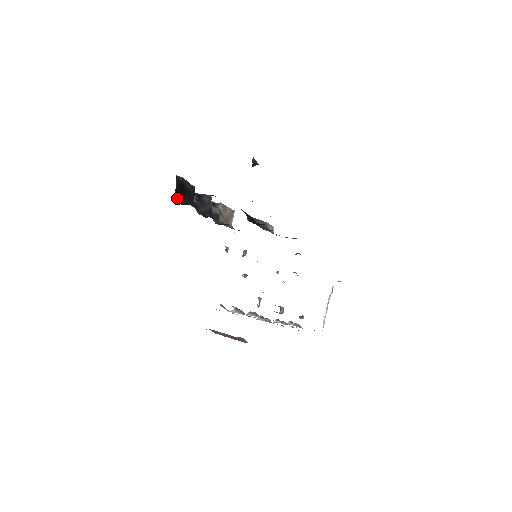
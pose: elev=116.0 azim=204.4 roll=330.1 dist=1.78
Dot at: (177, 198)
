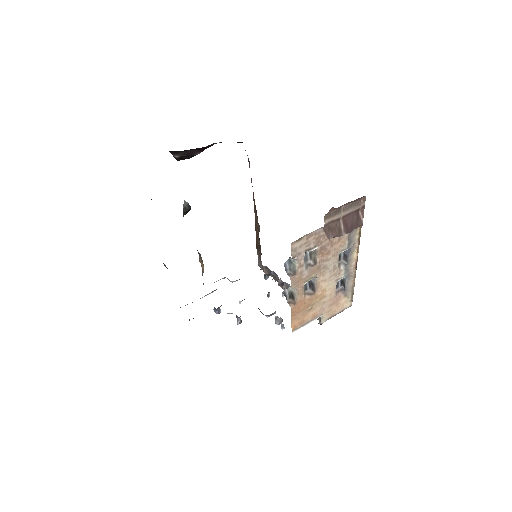
Dot at: occluded
